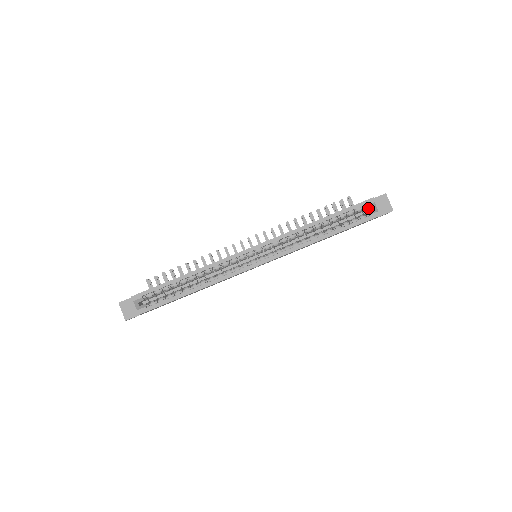
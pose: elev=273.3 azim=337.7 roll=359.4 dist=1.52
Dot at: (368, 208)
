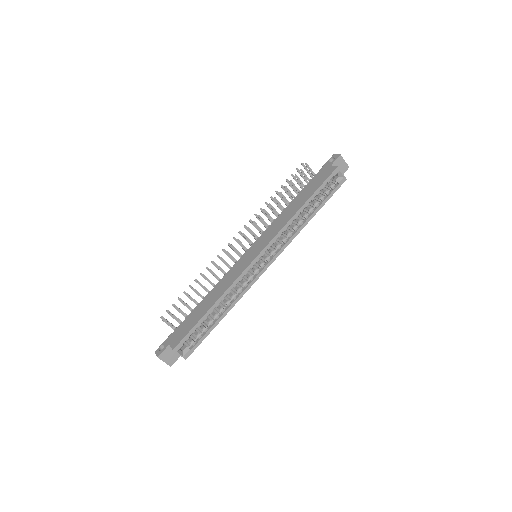
Dot at: occluded
